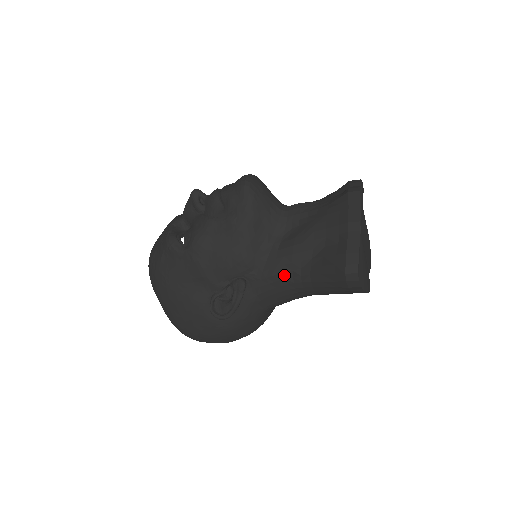
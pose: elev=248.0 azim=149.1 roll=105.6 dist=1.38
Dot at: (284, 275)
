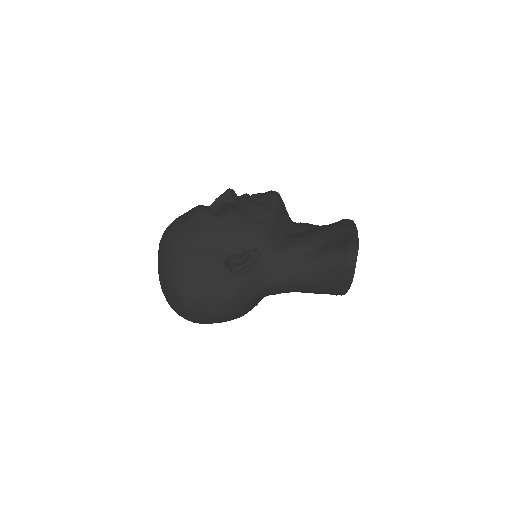
Dot at: (292, 256)
